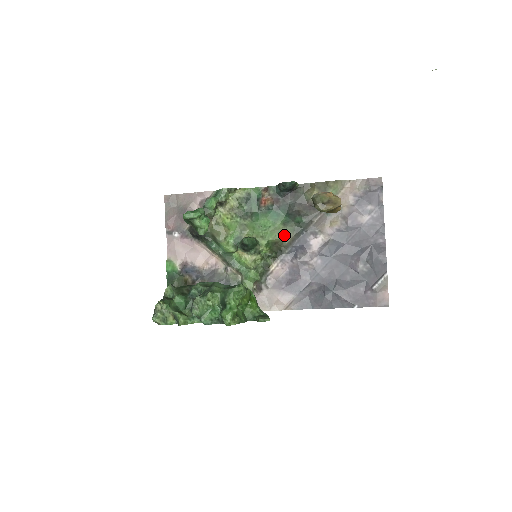
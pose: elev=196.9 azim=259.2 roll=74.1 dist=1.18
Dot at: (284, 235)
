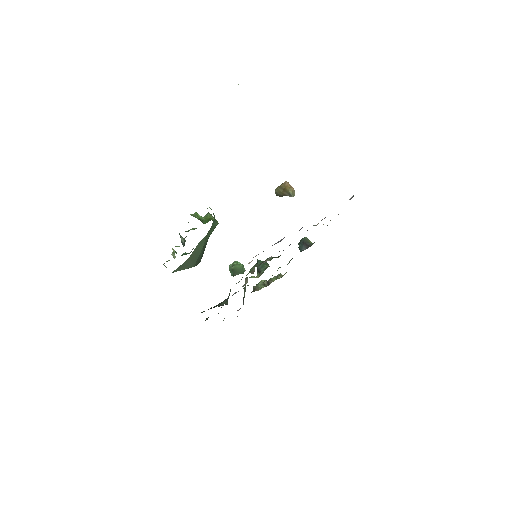
Dot at: occluded
